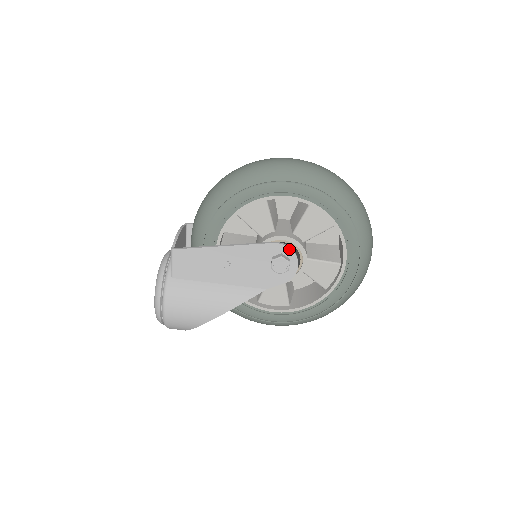
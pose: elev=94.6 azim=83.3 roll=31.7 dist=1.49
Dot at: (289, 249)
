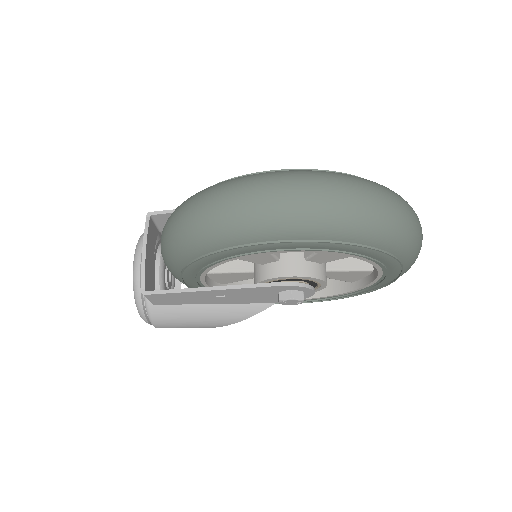
Dot at: (301, 287)
